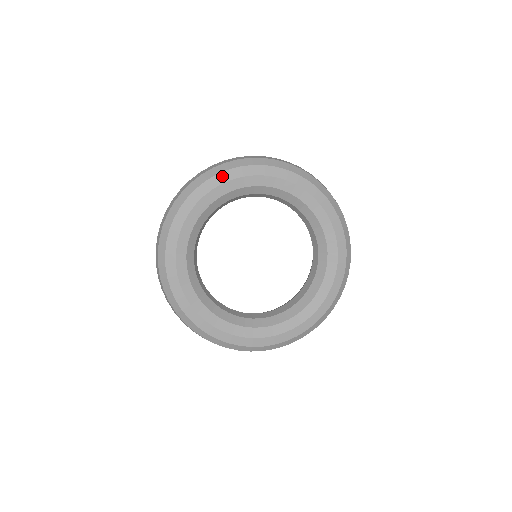
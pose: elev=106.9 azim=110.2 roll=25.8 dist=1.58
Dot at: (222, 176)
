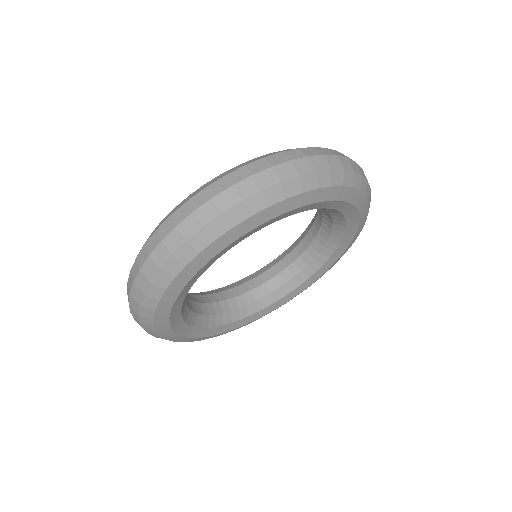
Dot at: (207, 252)
